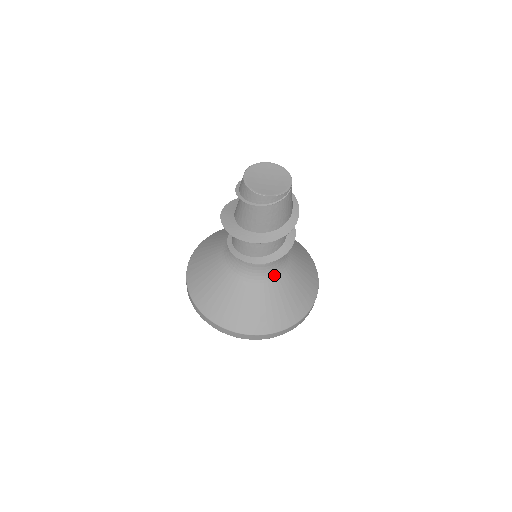
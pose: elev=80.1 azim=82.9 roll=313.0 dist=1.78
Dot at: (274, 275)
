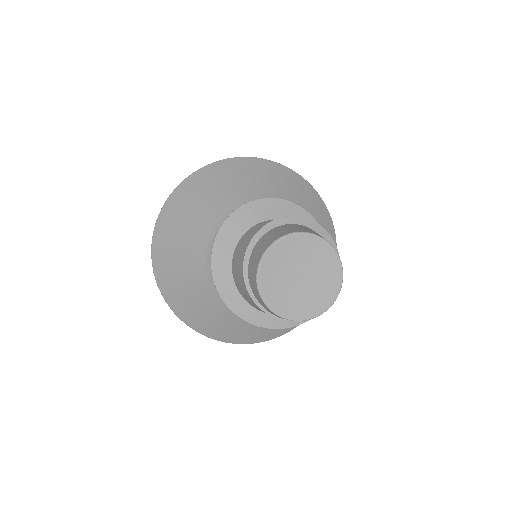
Dot at: occluded
